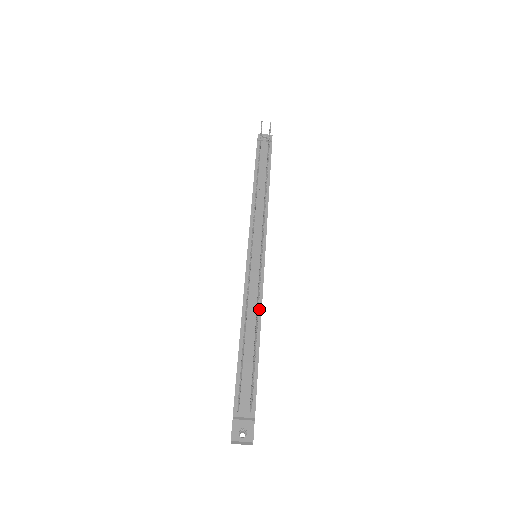
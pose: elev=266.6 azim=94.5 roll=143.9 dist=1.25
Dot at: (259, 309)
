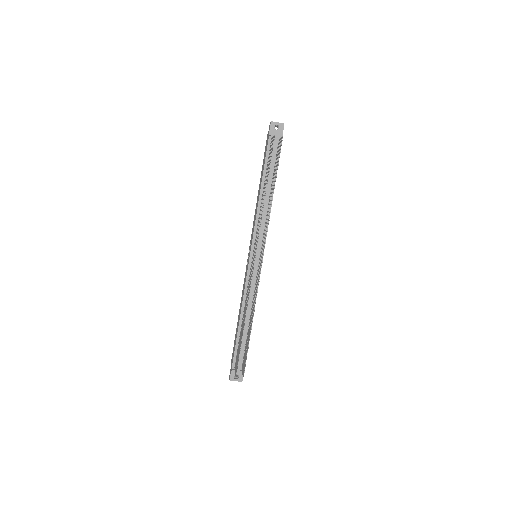
Dot at: (254, 303)
